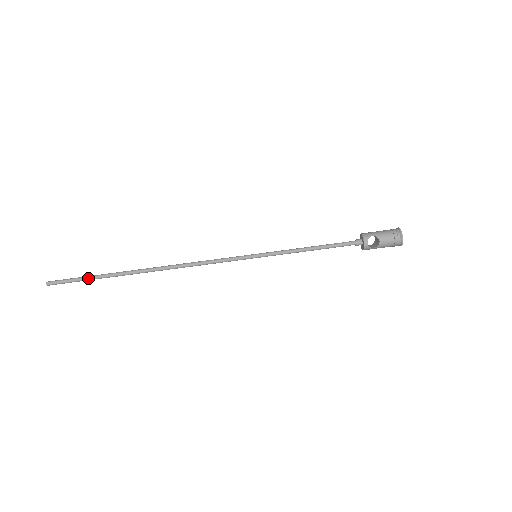
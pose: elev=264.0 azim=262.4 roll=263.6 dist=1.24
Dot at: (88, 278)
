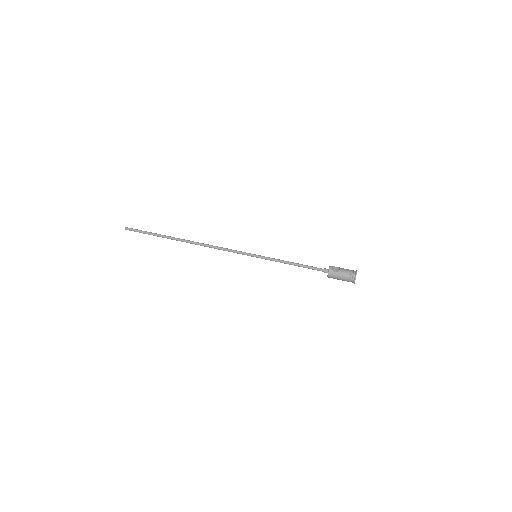
Dot at: (150, 232)
